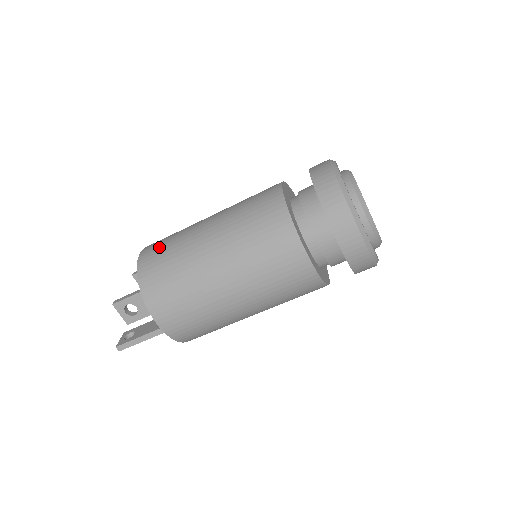
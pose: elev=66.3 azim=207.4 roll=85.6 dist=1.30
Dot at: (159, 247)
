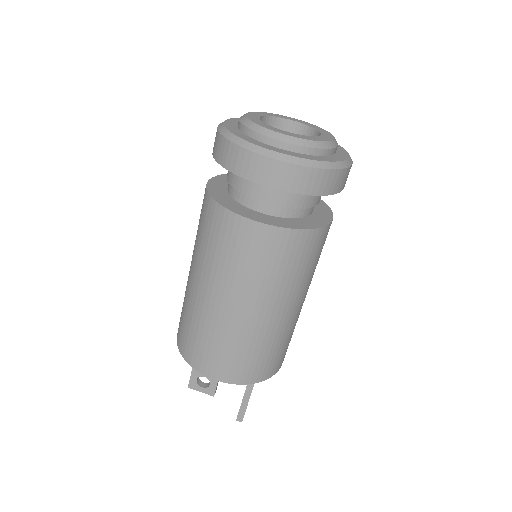
Dot at: occluded
